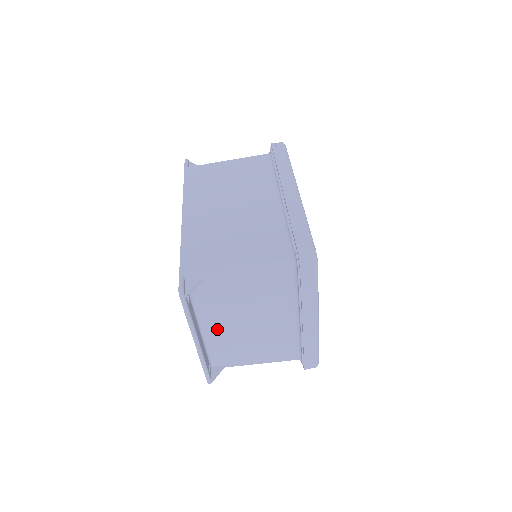
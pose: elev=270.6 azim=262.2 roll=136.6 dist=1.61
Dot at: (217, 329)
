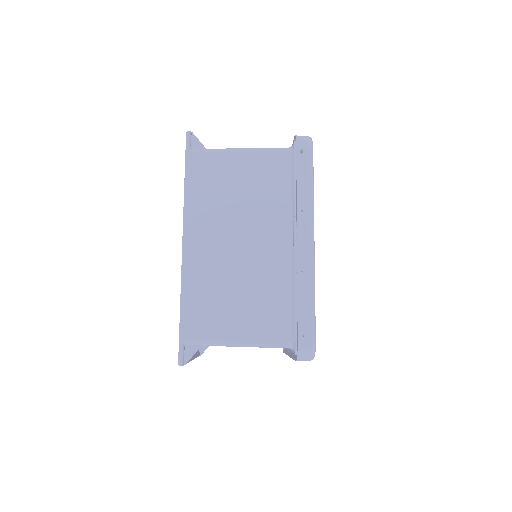
Dot at: occluded
